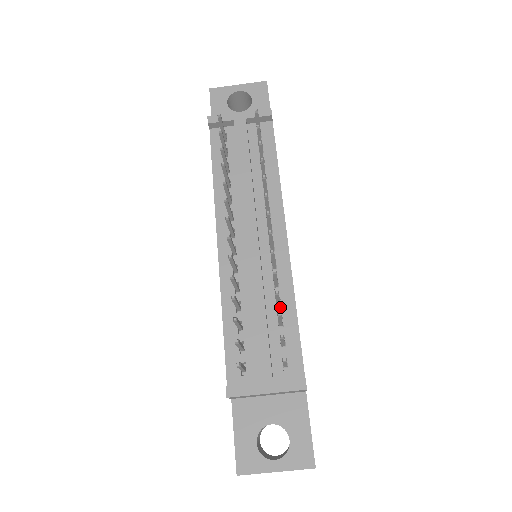
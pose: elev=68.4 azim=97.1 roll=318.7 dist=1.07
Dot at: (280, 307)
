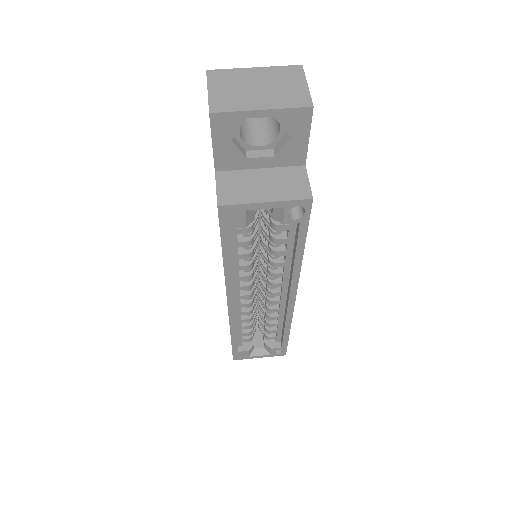
Dot at: occluded
